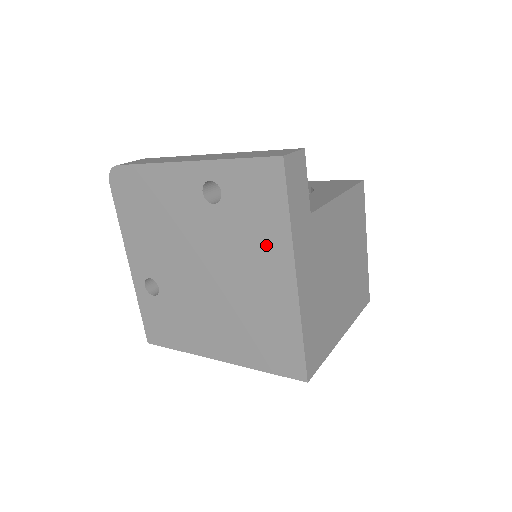
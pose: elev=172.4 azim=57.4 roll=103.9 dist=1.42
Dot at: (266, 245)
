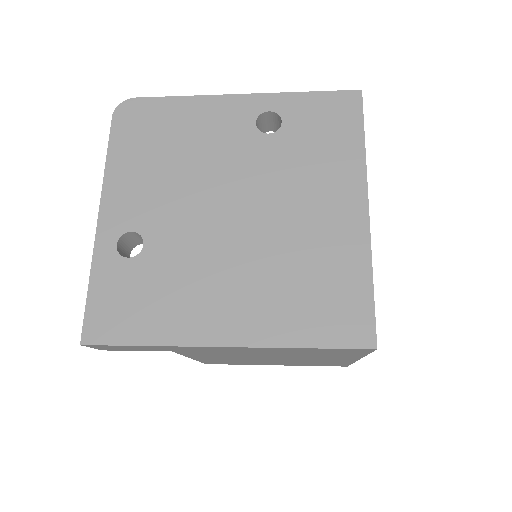
Dot at: (332, 172)
